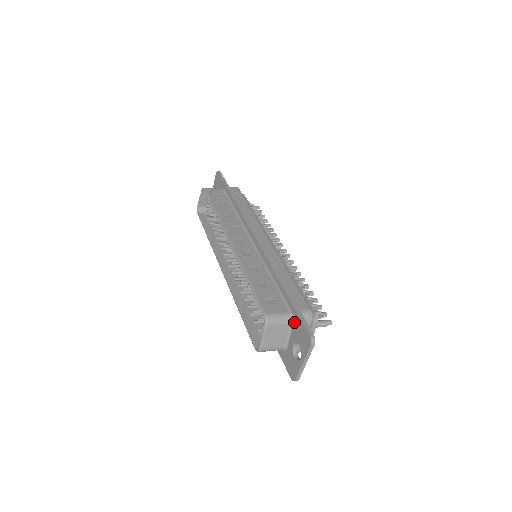
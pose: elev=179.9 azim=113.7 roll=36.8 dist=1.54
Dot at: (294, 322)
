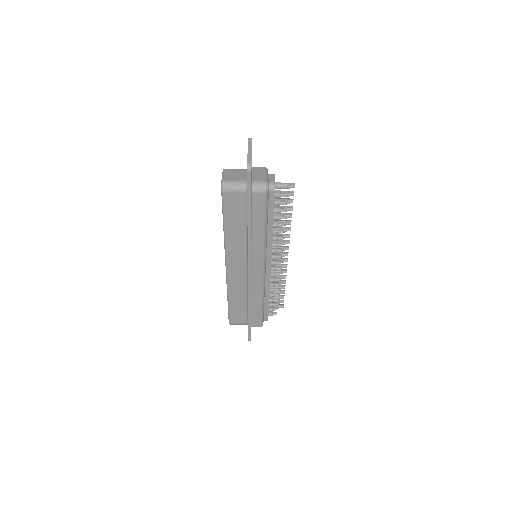
Dot at: occluded
